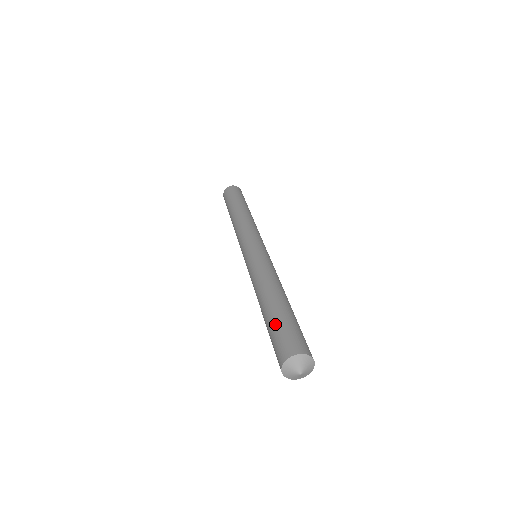
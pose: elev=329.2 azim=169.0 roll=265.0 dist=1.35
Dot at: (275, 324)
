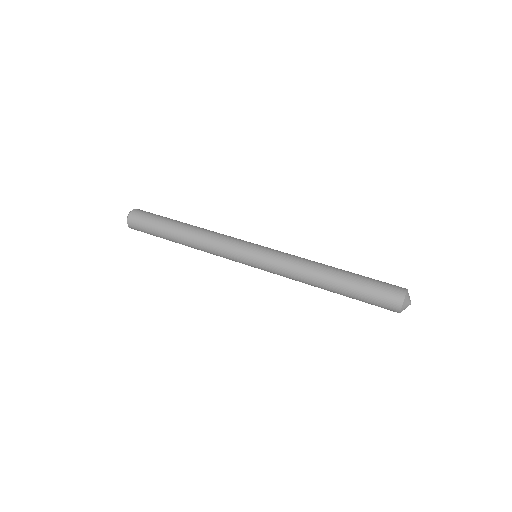
Dot at: (362, 296)
